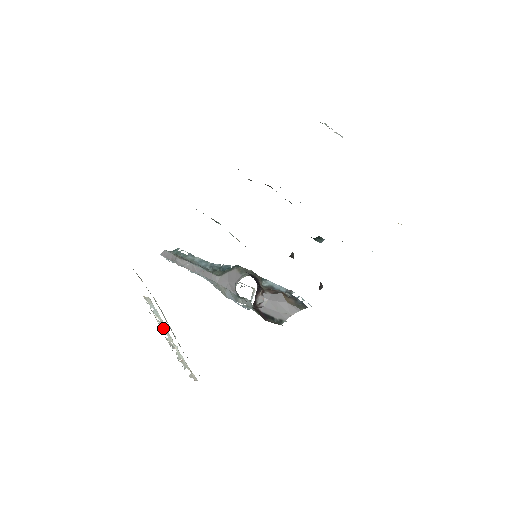
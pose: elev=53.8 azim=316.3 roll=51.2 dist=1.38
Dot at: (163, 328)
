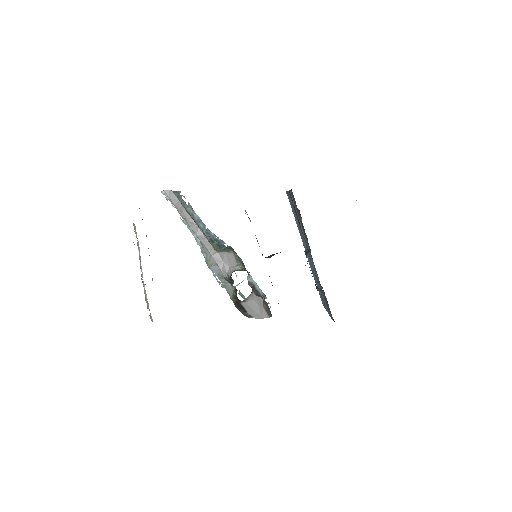
Dot at: (140, 263)
